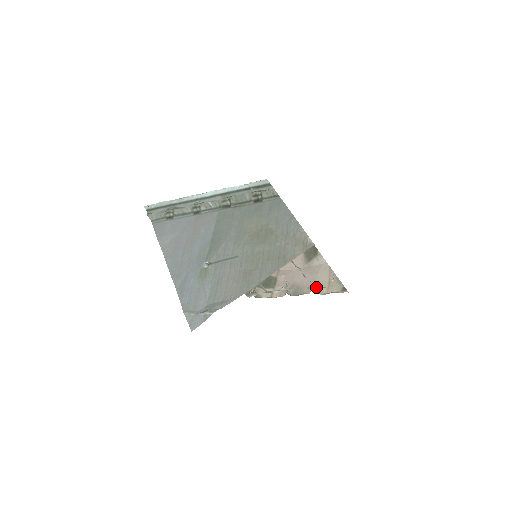
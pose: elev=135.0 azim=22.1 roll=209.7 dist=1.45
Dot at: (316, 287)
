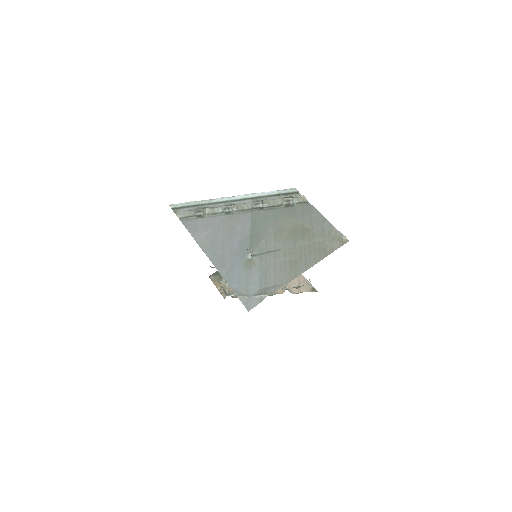
Dot at: (293, 287)
